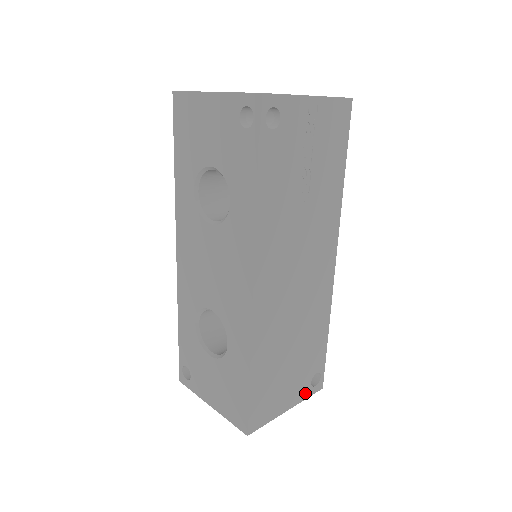
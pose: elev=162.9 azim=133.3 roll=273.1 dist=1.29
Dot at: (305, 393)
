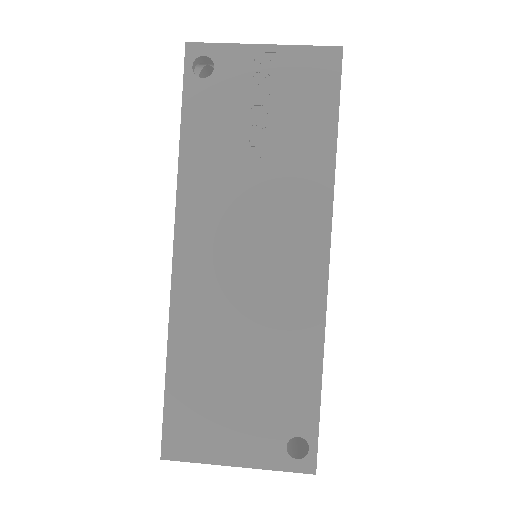
Dot at: (274, 459)
